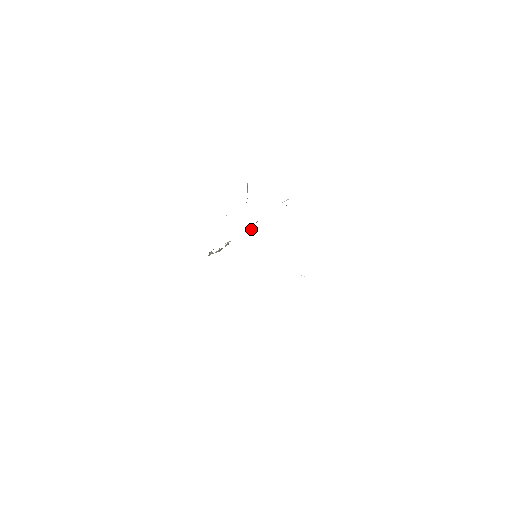
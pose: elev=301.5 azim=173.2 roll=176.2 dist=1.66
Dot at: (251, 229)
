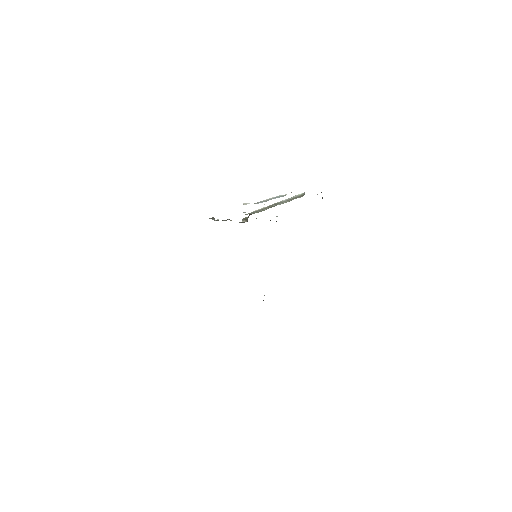
Dot at: (247, 221)
